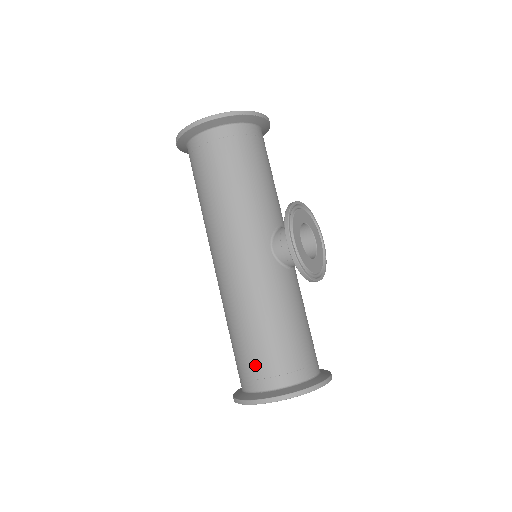
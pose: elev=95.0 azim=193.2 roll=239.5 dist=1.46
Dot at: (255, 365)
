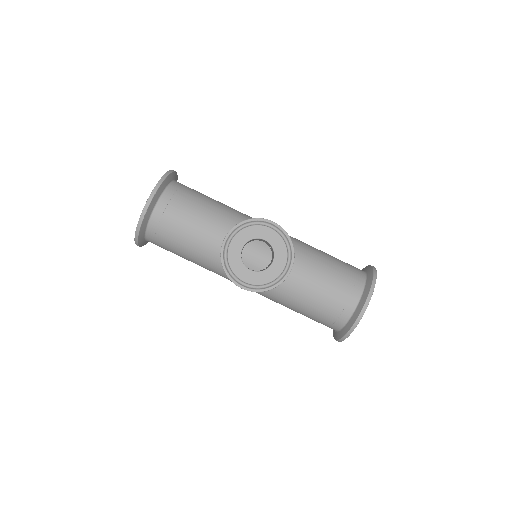
Dot at: occluded
